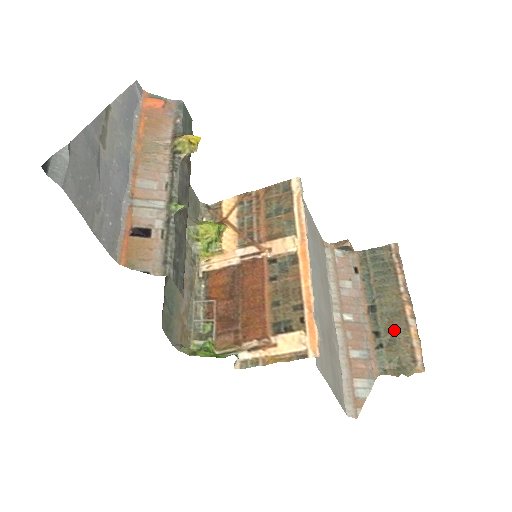
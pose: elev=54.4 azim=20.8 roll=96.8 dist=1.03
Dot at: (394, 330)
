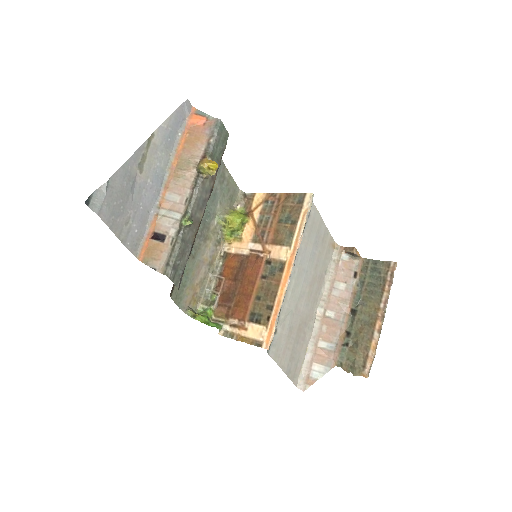
Dot at: (361, 336)
